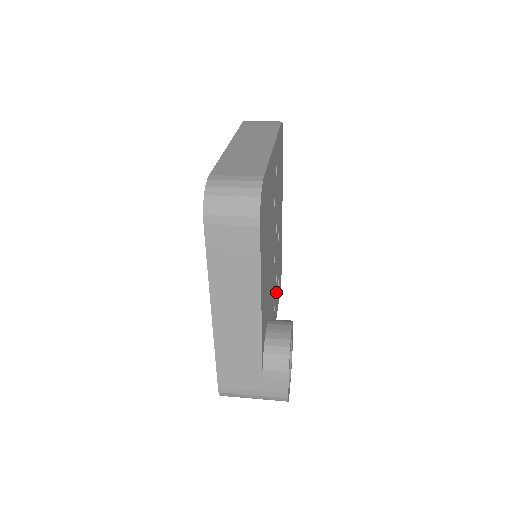
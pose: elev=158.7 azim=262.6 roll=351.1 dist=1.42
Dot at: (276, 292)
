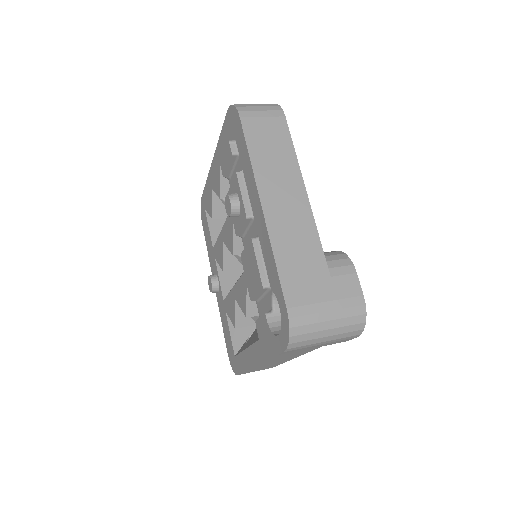
Dot at: occluded
